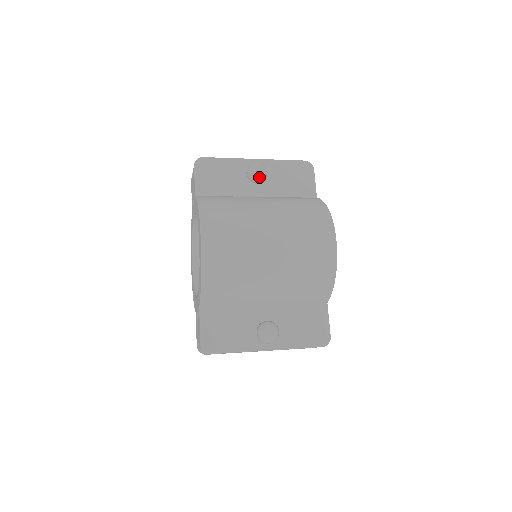
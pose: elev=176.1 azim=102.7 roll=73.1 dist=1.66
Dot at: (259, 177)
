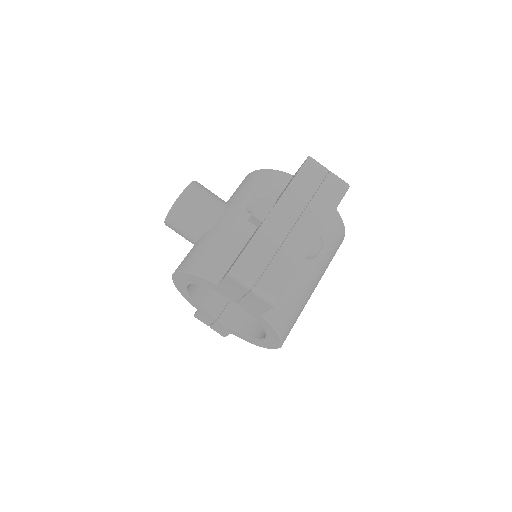
Dot at: occluded
